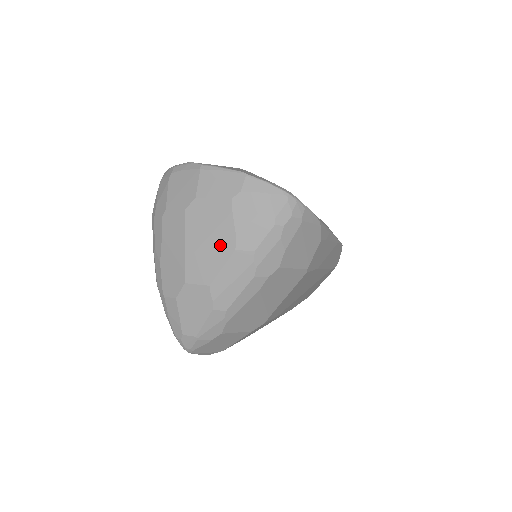
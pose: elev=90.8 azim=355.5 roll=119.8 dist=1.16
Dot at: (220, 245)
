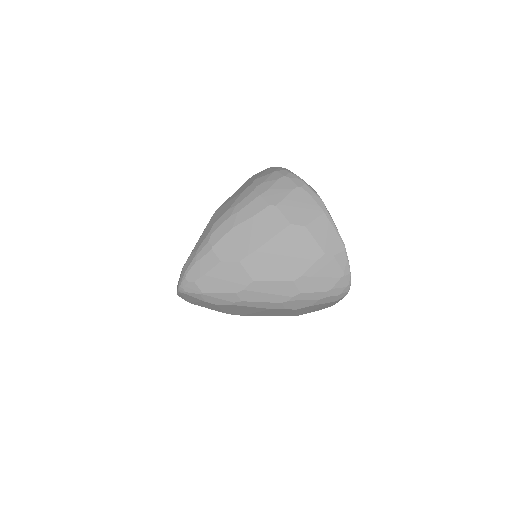
Dot at: (288, 268)
